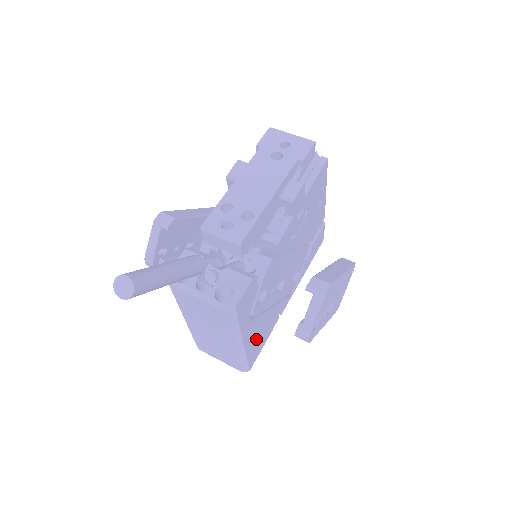
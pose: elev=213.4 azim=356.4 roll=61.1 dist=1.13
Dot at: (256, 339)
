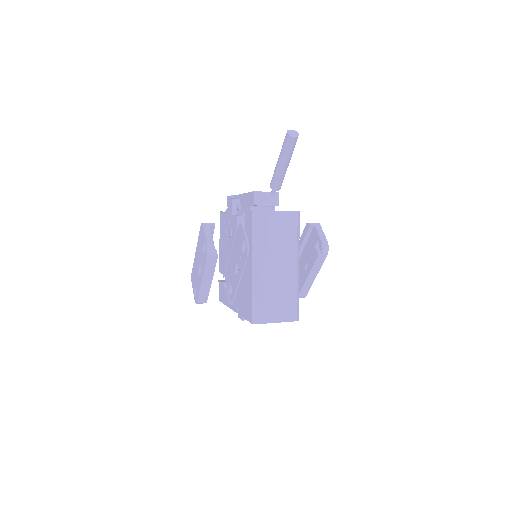
Dot at: occluded
